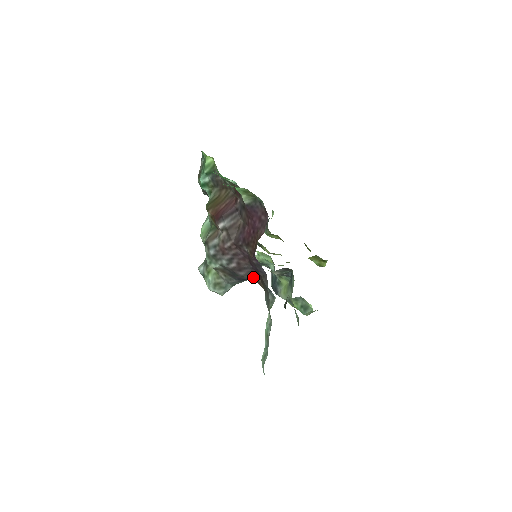
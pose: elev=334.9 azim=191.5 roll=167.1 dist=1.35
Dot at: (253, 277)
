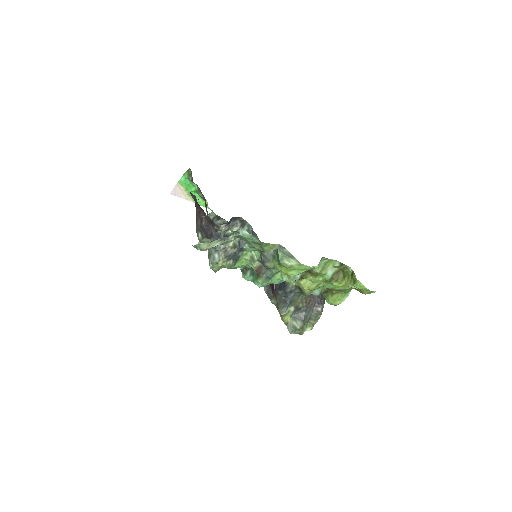
Dot at: (208, 220)
